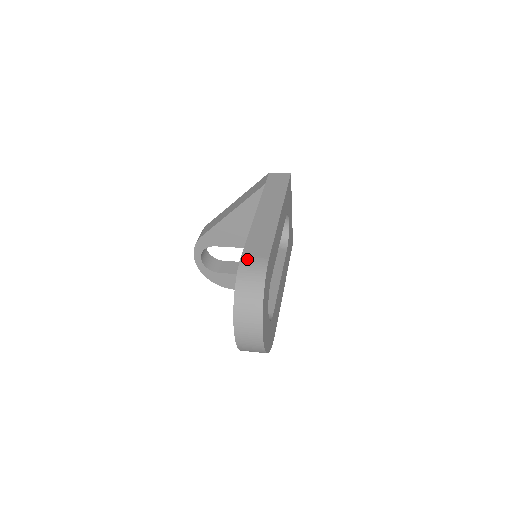
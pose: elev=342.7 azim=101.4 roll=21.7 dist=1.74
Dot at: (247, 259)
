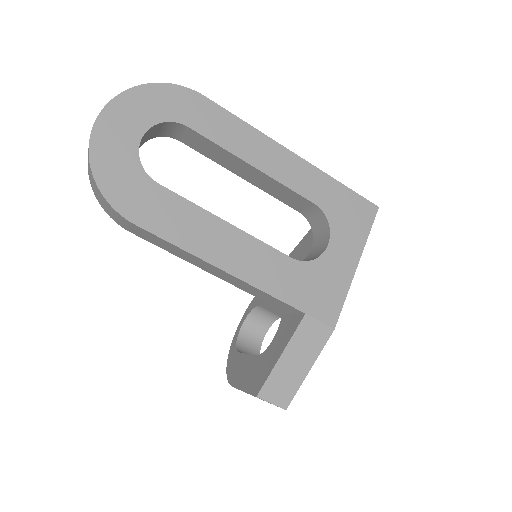
Dot at: occluded
